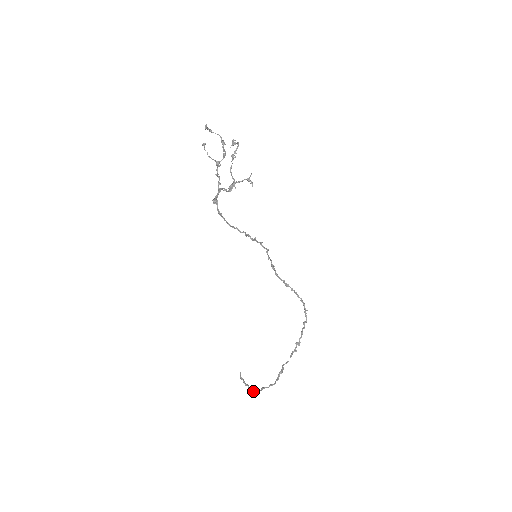
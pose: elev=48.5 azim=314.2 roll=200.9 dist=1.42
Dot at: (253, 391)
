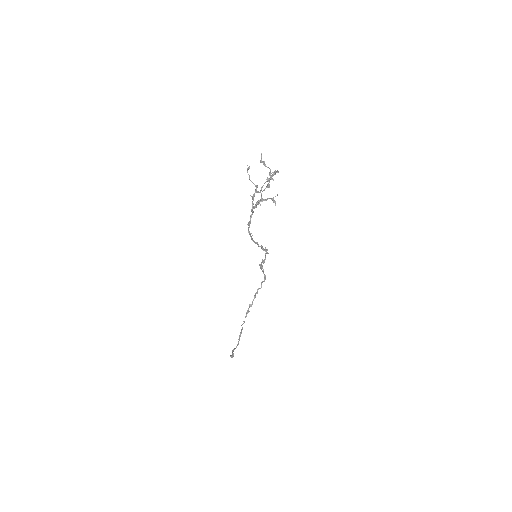
Dot at: occluded
